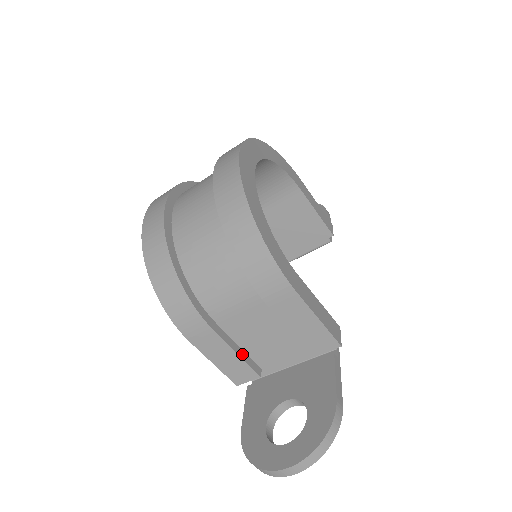
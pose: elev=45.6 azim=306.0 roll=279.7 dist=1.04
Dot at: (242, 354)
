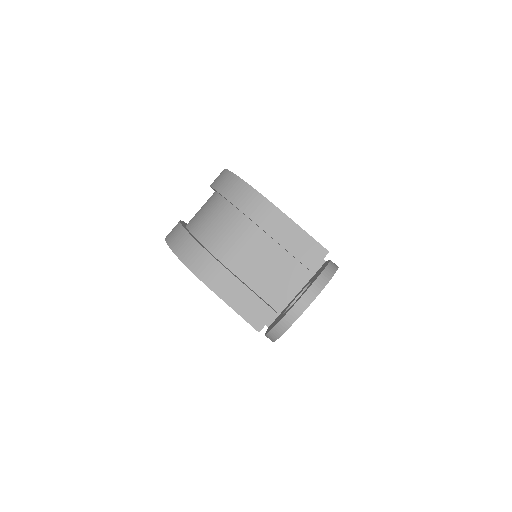
Dot at: (255, 293)
